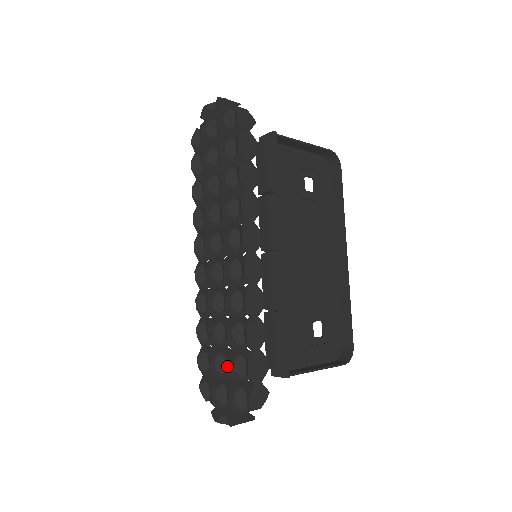
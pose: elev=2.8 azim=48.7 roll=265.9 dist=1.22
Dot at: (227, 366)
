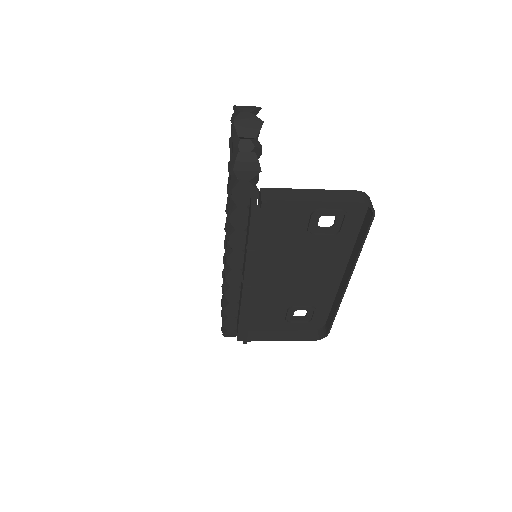
Dot at: occluded
